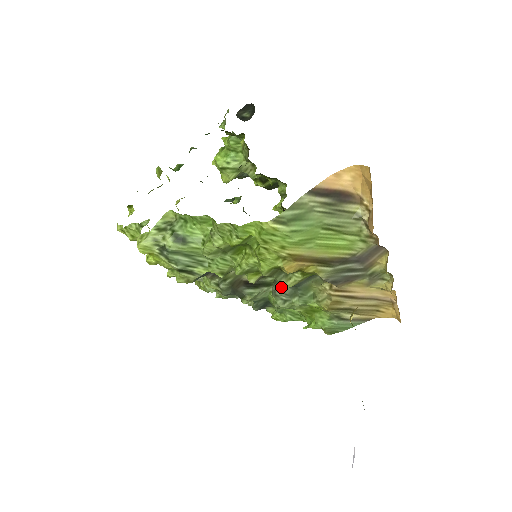
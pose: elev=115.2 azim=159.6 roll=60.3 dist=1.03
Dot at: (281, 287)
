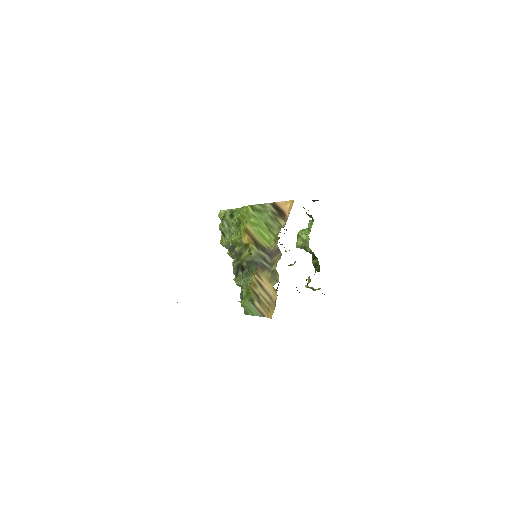
Dot at: (246, 268)
